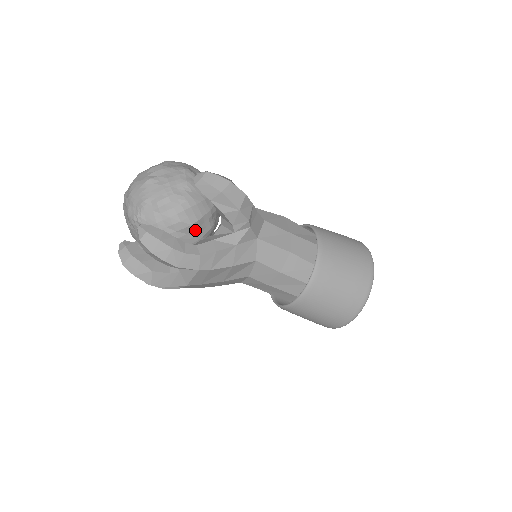
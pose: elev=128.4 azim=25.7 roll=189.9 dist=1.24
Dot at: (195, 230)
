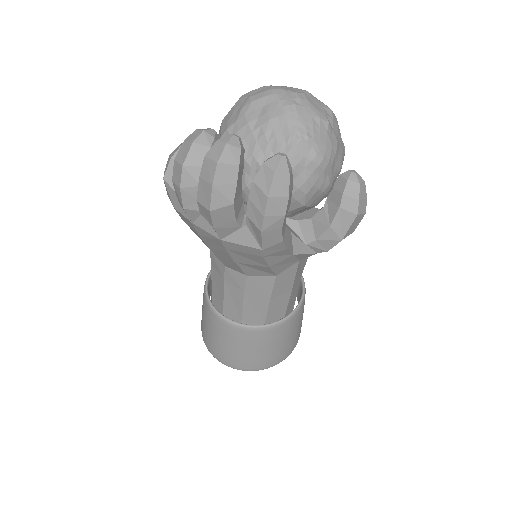
Dot at: (295, 209)
